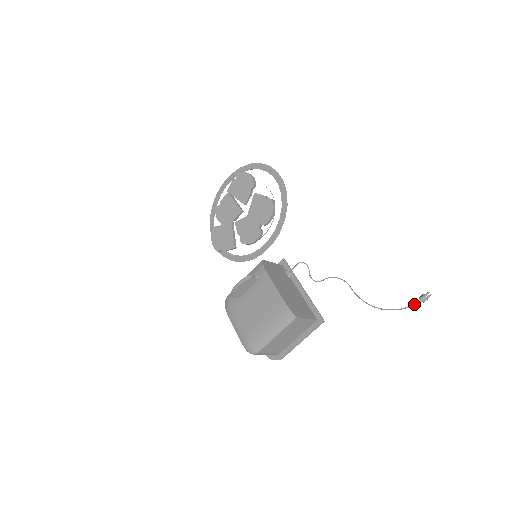
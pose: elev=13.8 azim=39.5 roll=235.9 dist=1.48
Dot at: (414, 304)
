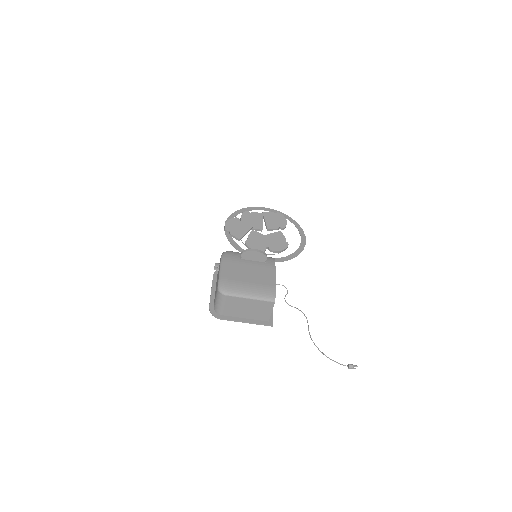
Dot at: occluded
